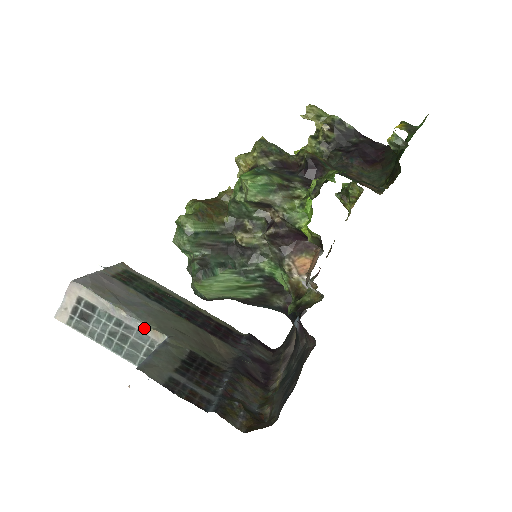
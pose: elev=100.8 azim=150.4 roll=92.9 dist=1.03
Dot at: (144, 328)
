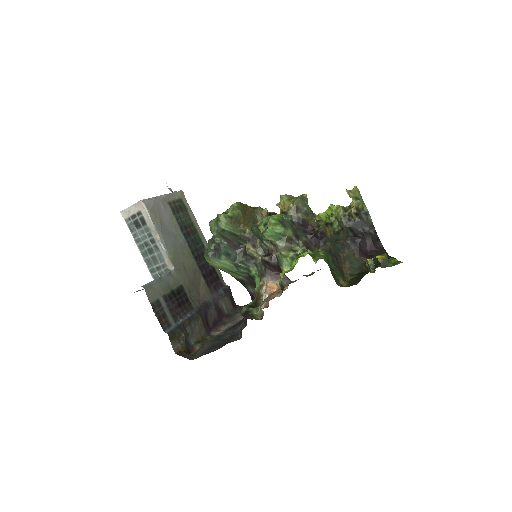
Dot at: (165, 254)
